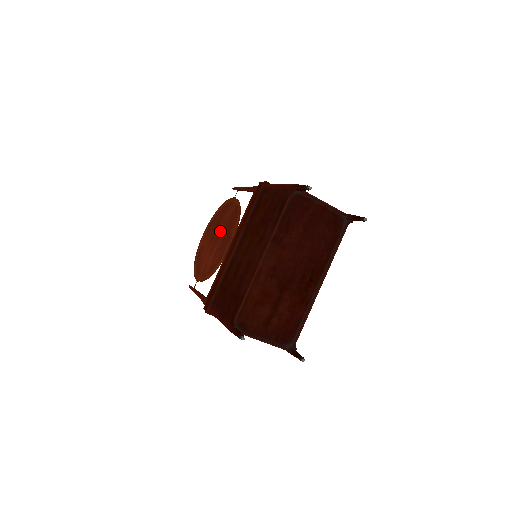
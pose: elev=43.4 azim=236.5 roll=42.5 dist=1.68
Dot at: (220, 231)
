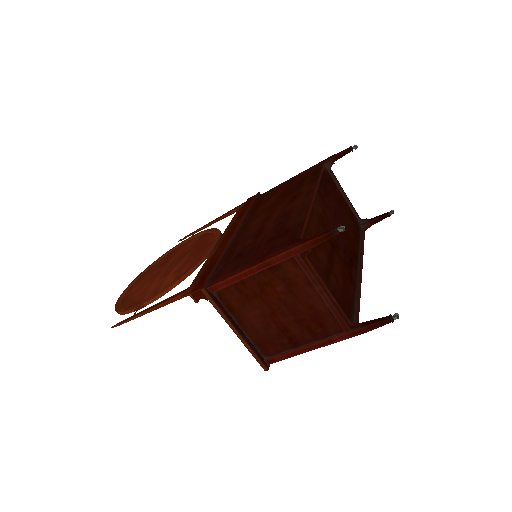
Dot at: (177, 259)
